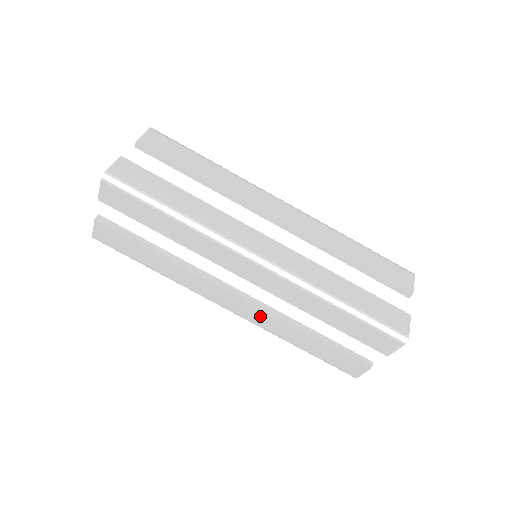
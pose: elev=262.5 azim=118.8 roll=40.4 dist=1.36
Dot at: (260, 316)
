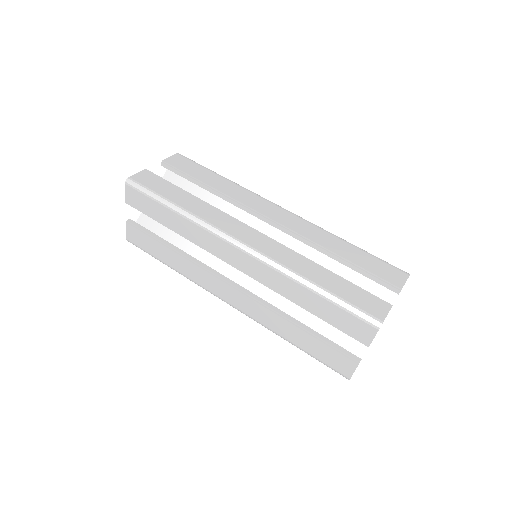
Dot at: (277, 250)
